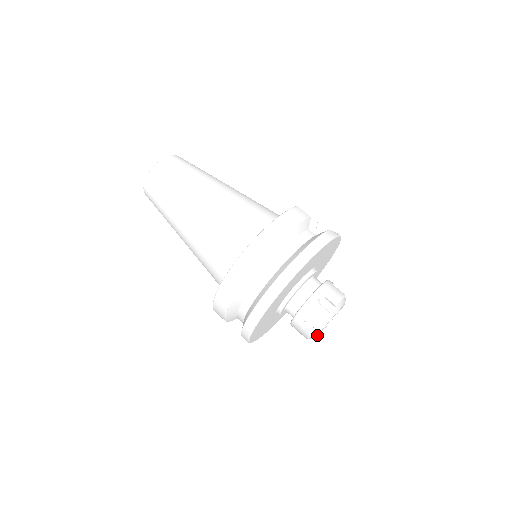
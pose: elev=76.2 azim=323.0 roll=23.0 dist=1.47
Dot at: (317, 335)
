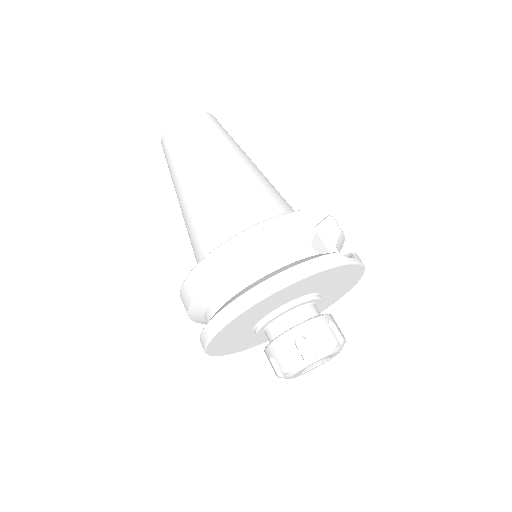
Dot at: (290, 378)
